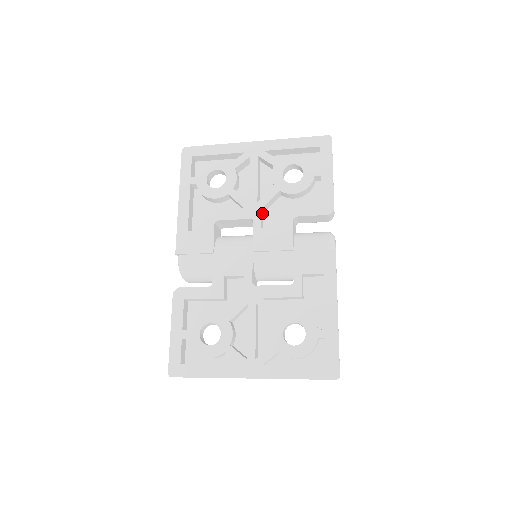
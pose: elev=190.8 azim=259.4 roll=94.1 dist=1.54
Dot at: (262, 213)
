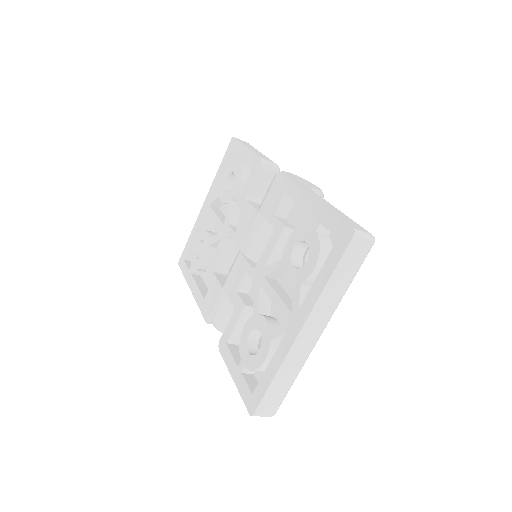
Dot at: (235, 227)
